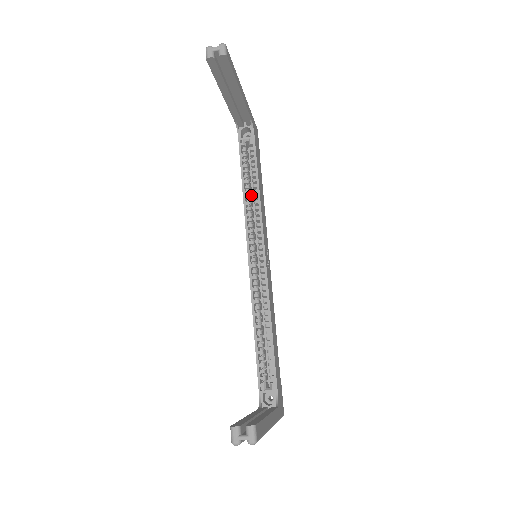
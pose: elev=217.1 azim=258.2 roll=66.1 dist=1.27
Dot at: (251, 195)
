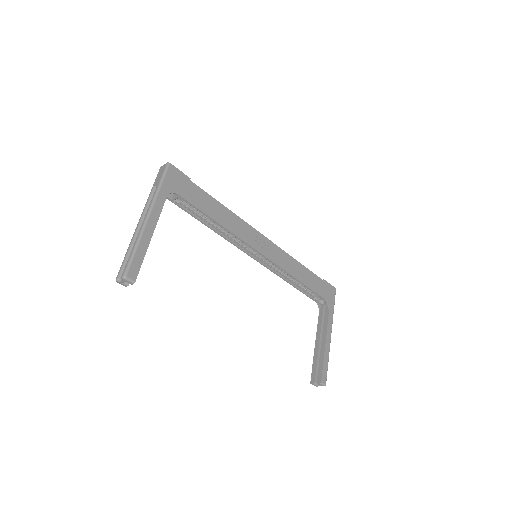
Dot at: occluded
